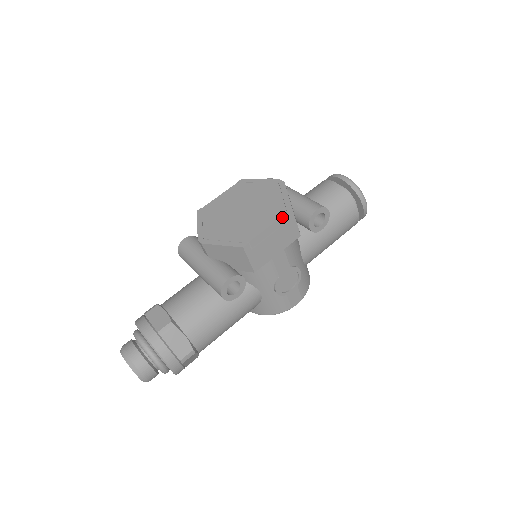
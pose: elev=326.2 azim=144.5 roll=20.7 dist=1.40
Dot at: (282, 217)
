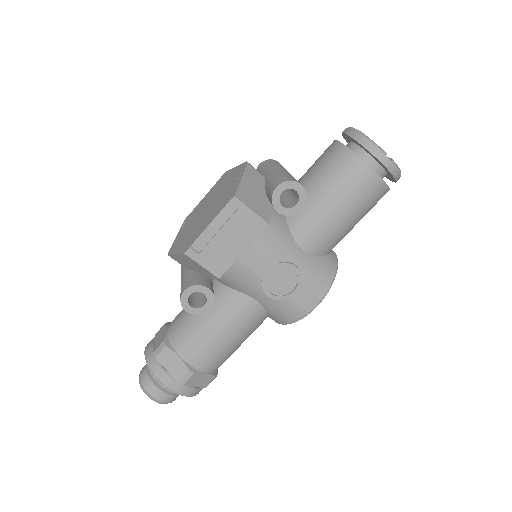
Dot at: (225, 208)
